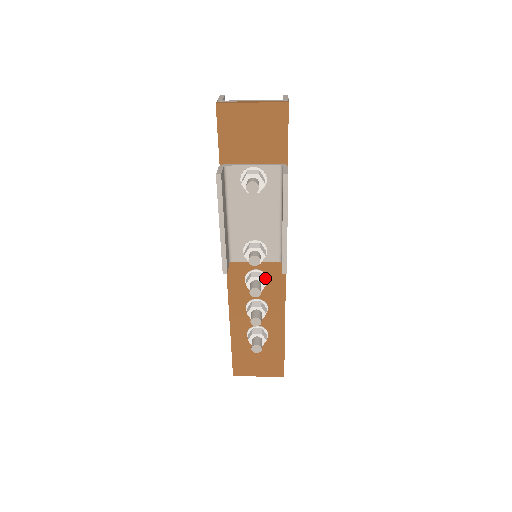
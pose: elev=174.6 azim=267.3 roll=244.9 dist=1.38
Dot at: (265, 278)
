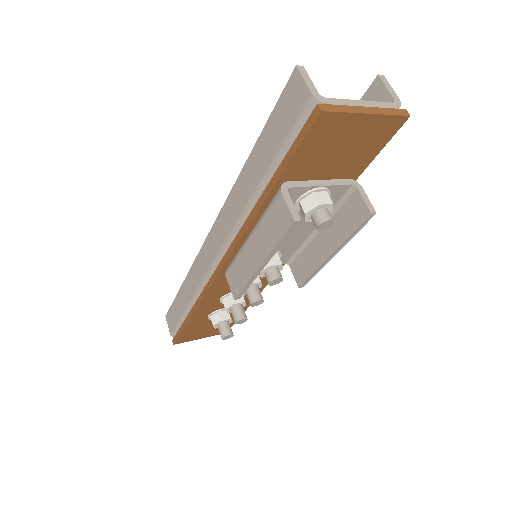
Dot at: occluded
